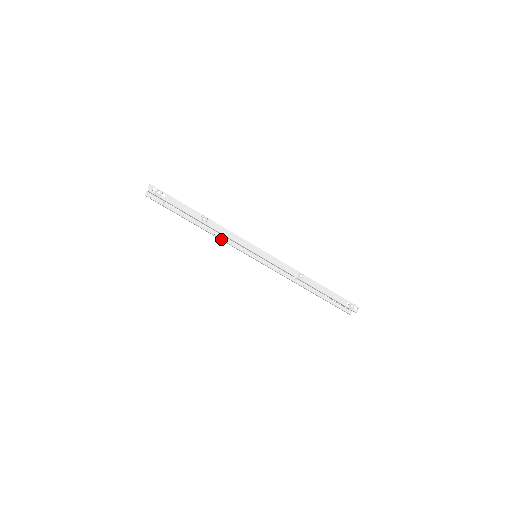
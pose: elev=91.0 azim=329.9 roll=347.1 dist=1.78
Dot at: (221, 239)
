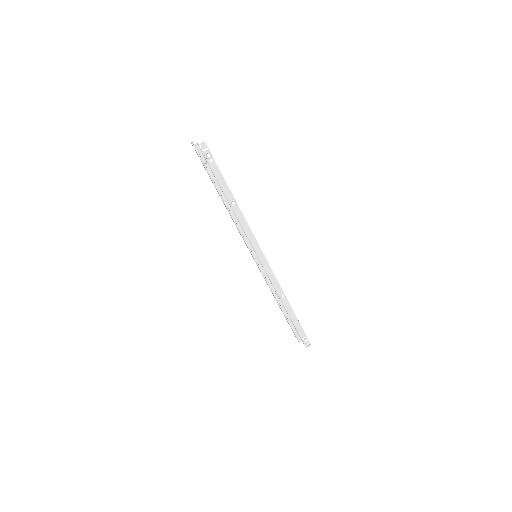
Dot at: (235, 224)
